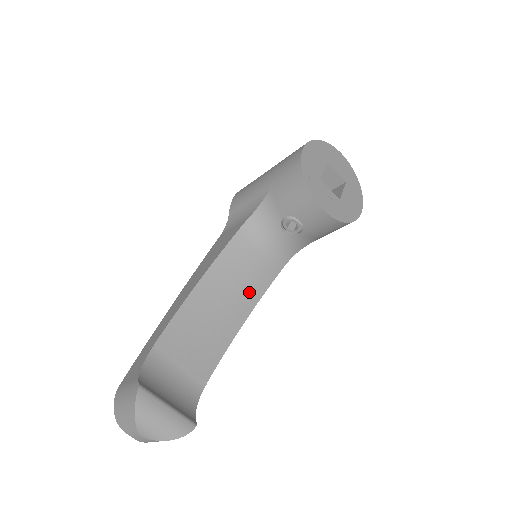
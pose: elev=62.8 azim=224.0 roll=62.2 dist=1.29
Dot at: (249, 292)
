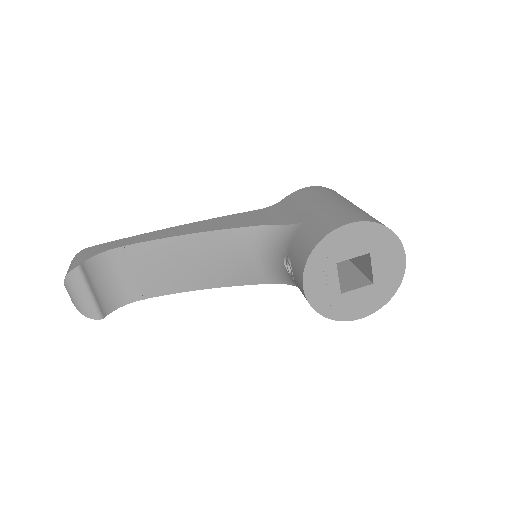
Dot at: (227, 274)
